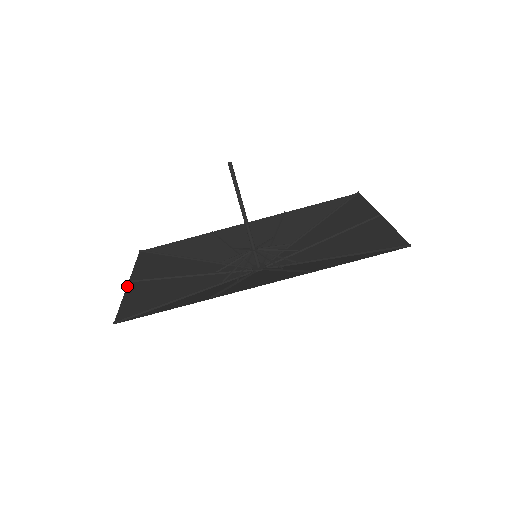
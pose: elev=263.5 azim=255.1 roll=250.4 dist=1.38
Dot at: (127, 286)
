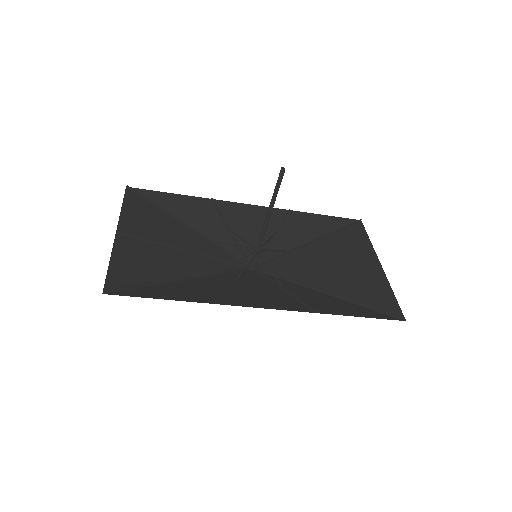
Dot at: (115, 238)
